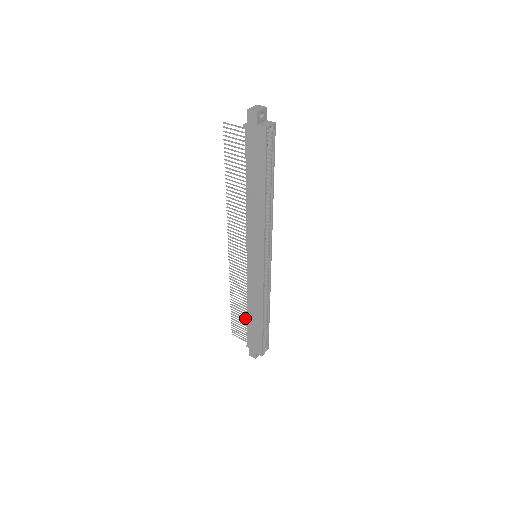
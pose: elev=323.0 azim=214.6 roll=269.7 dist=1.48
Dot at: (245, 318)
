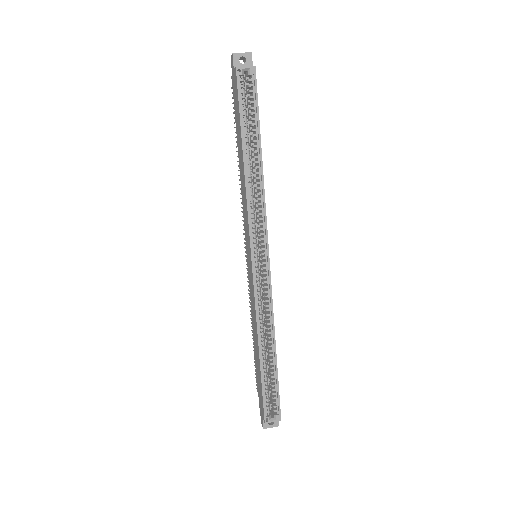
Dot at: occluded
